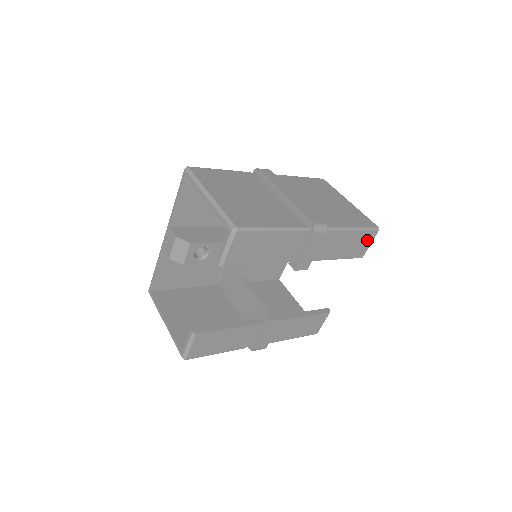
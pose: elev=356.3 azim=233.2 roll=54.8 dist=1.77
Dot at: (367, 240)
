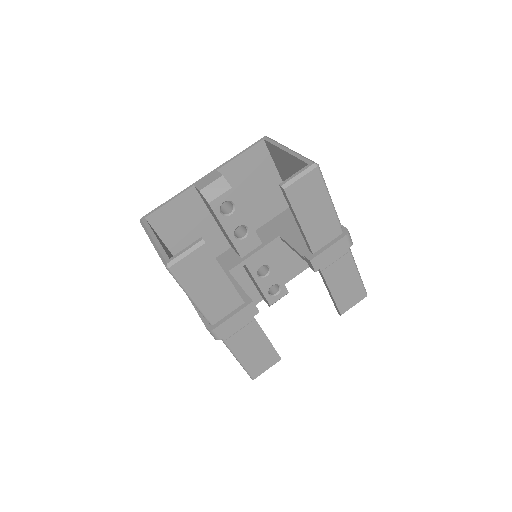
Dot at: (355, 297)
